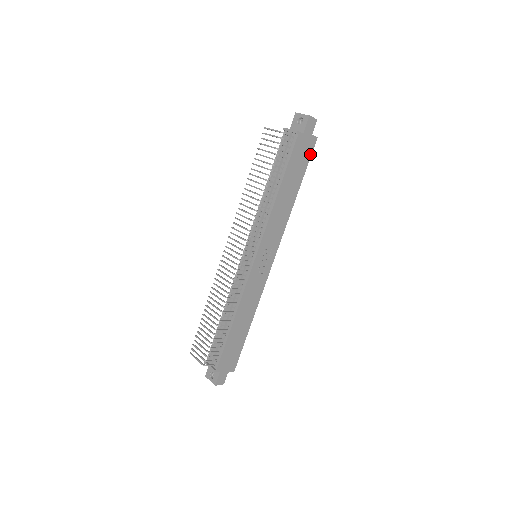
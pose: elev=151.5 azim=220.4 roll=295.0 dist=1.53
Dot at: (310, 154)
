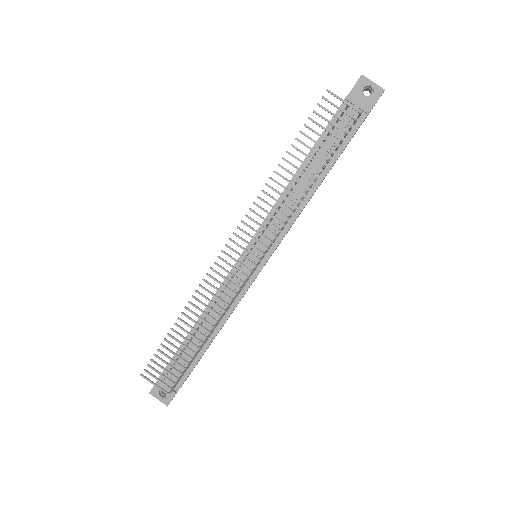
Dot at: occluded
